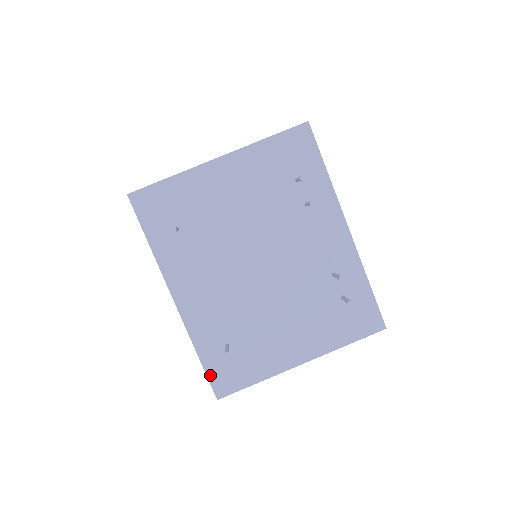
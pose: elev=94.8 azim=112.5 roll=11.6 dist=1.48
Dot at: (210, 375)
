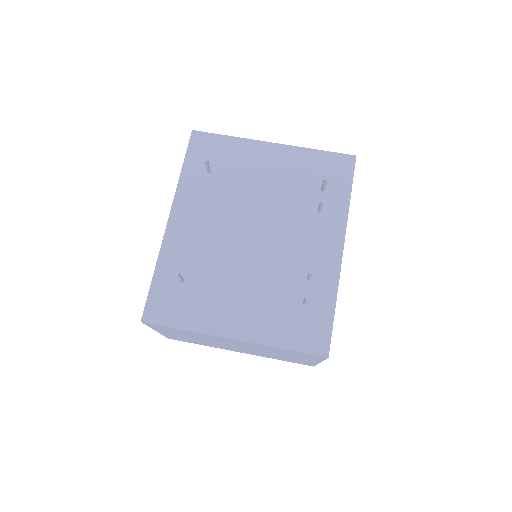
Dot at: (151, 296)
